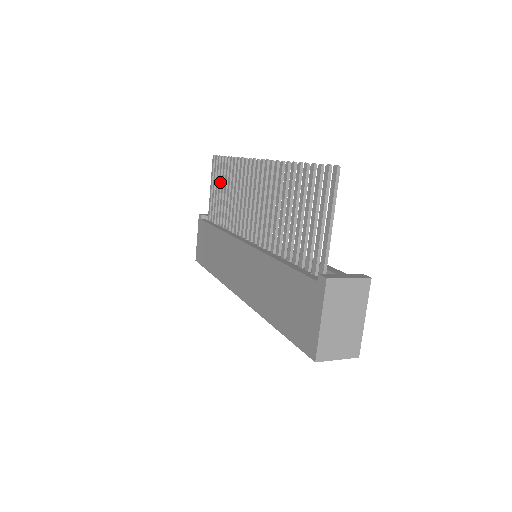
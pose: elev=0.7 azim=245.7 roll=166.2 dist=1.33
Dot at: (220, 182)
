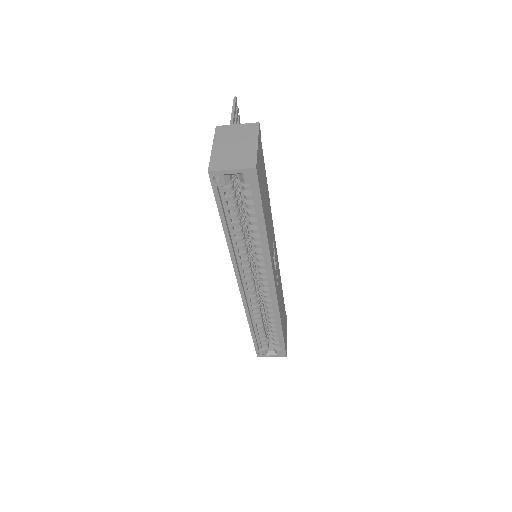
Dot at: occluded
